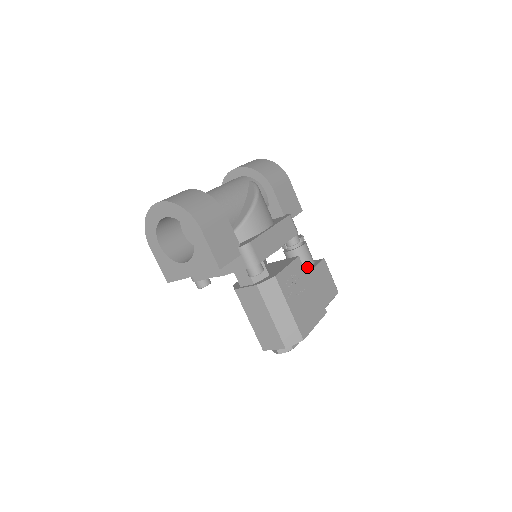
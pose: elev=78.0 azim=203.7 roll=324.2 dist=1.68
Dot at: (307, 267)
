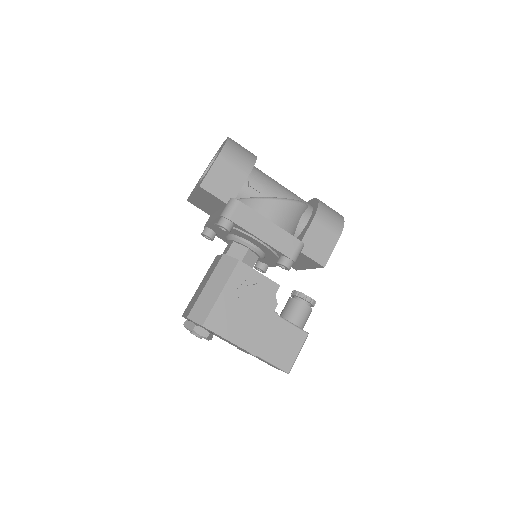
Dot at: occluded
